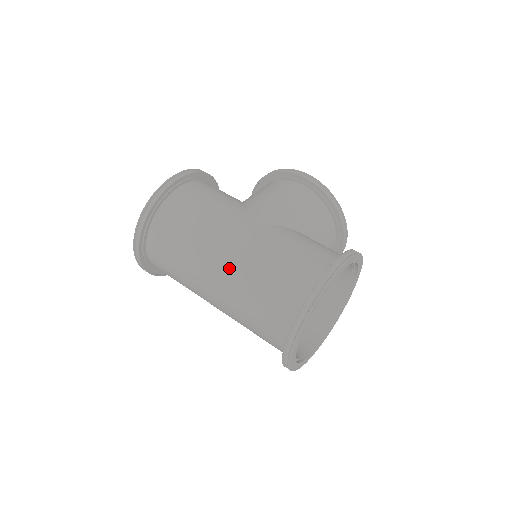
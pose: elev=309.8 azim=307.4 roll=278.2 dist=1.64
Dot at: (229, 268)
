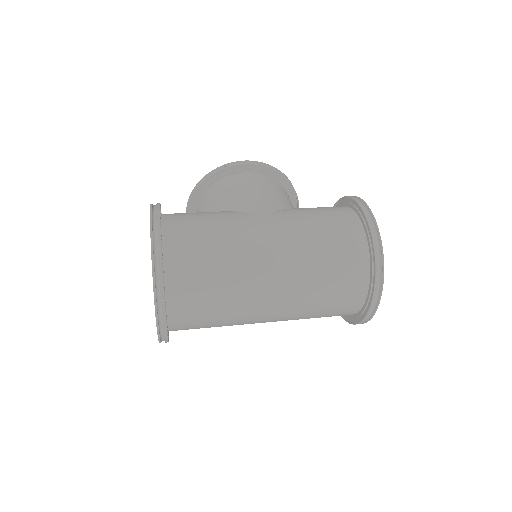
Dot at: (283, 267)
